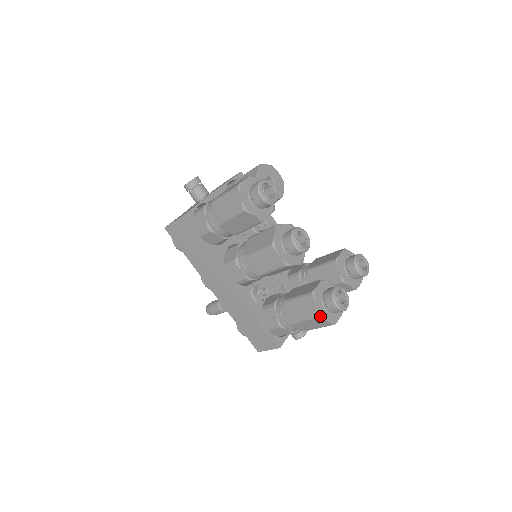
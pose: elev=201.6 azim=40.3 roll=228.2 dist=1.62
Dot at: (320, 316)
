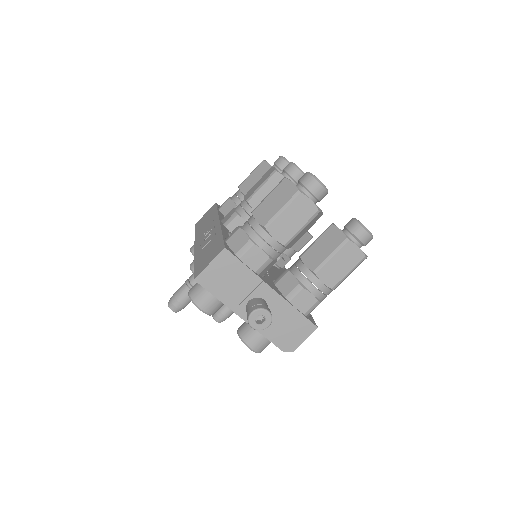
Dot at: (287, 178)
